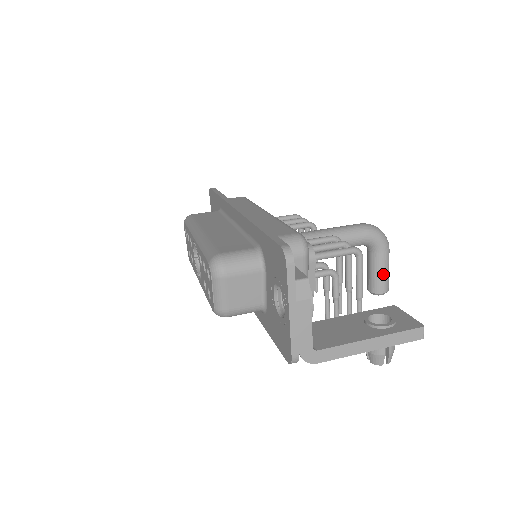
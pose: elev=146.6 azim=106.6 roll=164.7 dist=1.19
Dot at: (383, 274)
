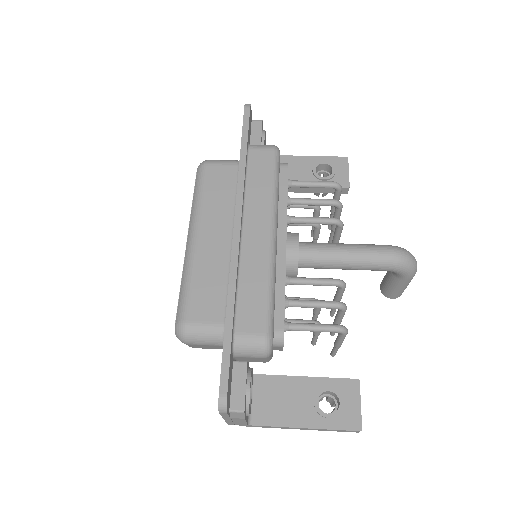
Dot at: (397, 290)
